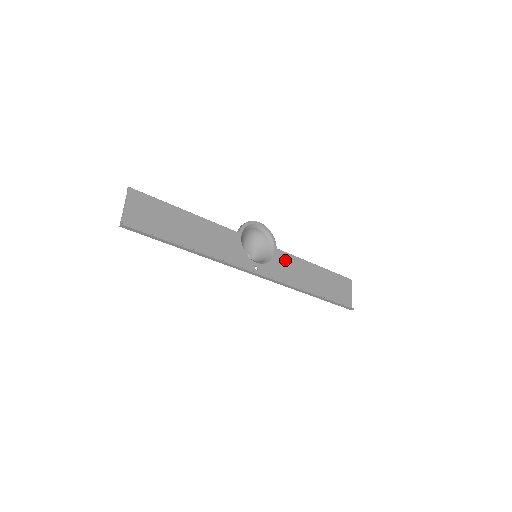
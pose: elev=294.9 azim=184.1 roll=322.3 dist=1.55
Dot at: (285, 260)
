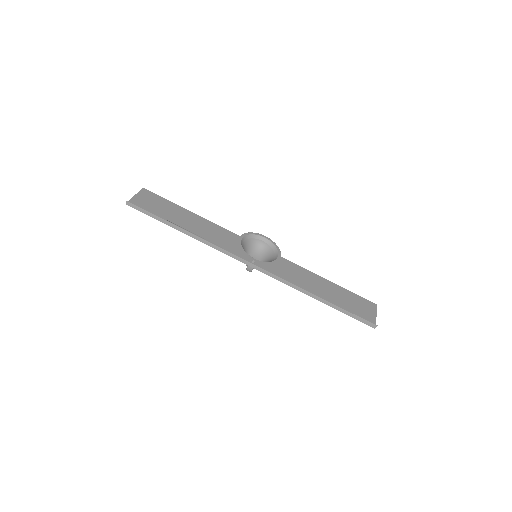
Dot at: (289, 266)
